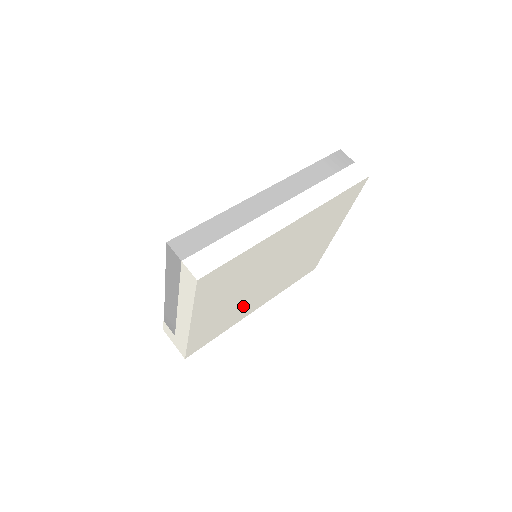
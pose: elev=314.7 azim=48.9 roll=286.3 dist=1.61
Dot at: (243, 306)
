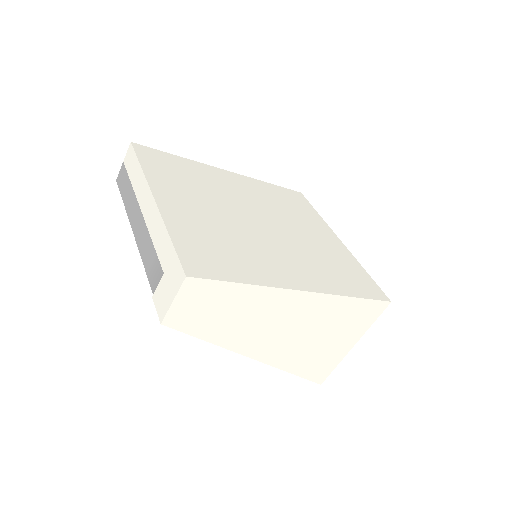
Dot at: (254, 250)
